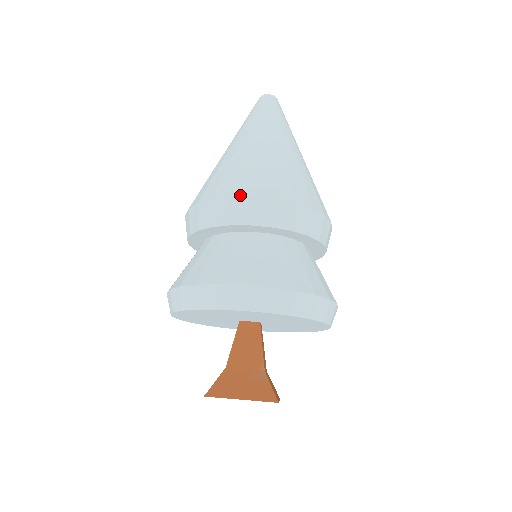
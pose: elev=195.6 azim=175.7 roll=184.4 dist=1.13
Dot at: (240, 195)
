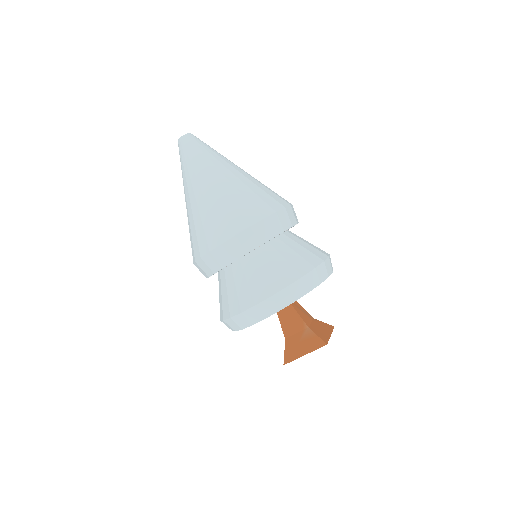
Dot at: (214, 247)
